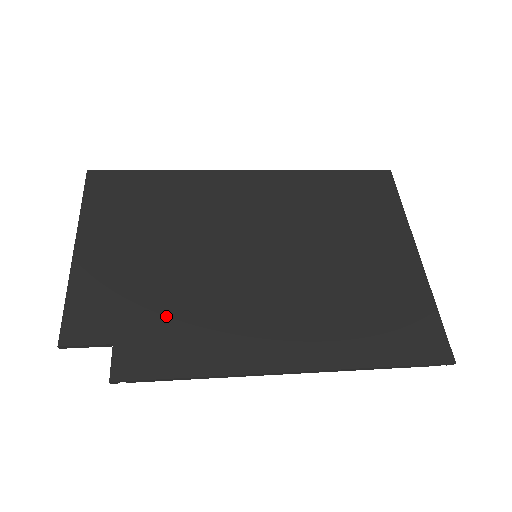
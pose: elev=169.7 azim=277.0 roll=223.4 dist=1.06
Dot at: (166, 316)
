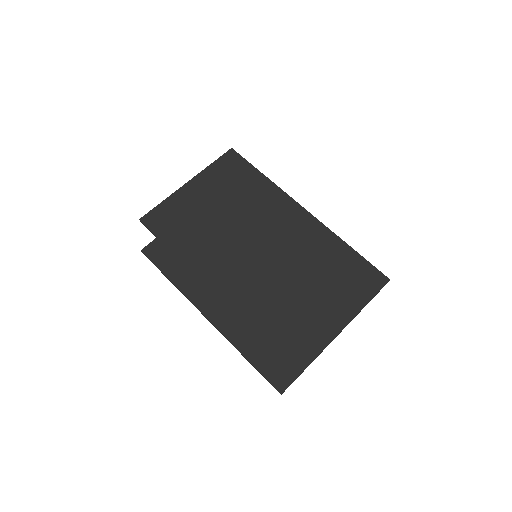
Dot at: (187, 245)
